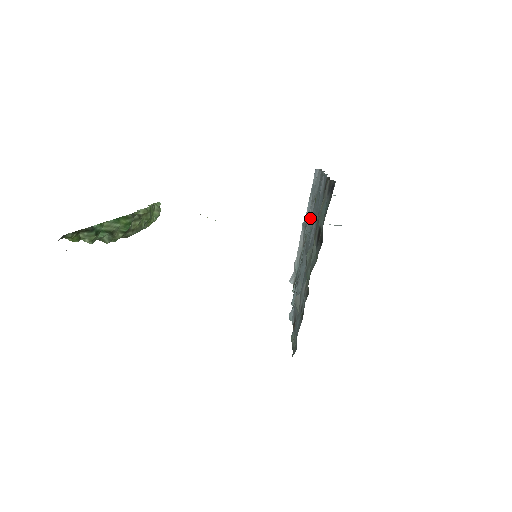
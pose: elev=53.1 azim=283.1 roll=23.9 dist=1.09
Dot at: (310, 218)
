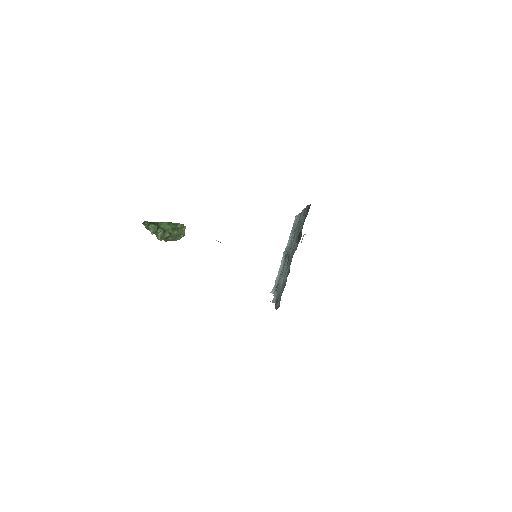
Dot at: (291, 243)
